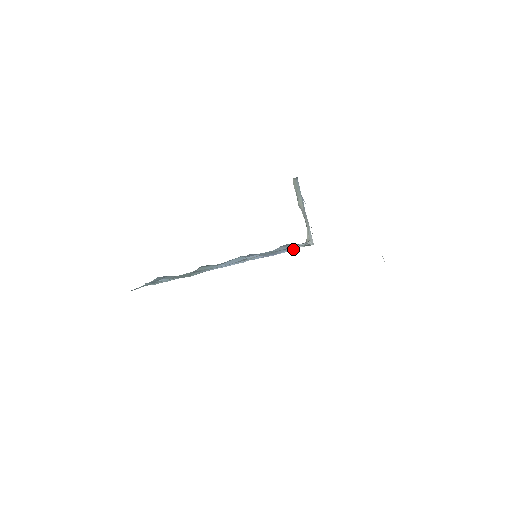
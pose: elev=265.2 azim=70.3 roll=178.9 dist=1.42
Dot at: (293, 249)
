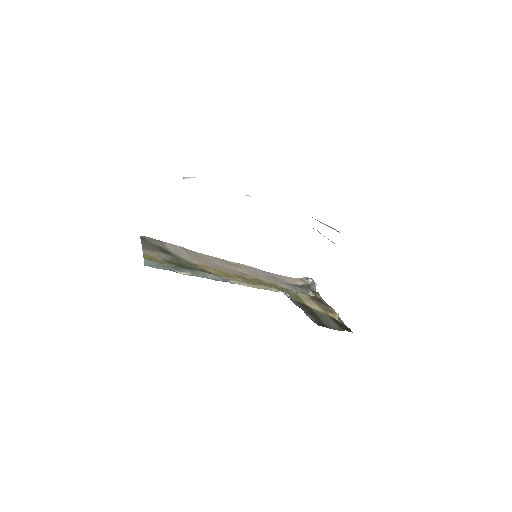
Dot at: occluded
